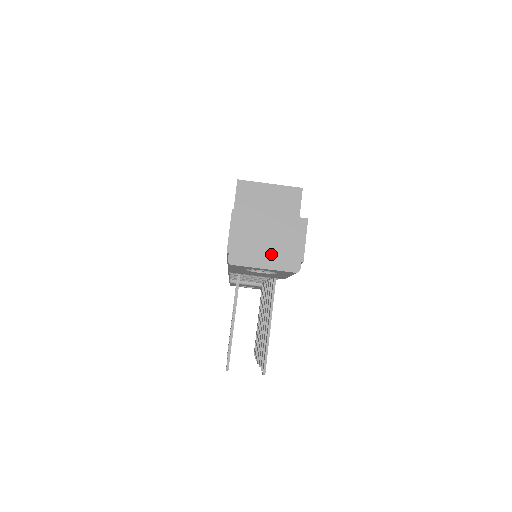
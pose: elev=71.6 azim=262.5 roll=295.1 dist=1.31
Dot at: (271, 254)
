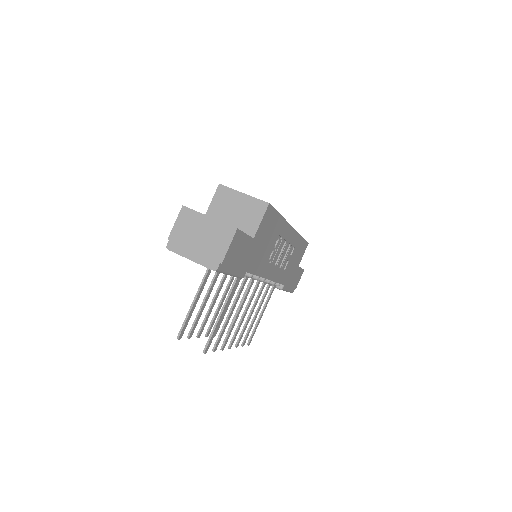
Dot at: (199, 250)
